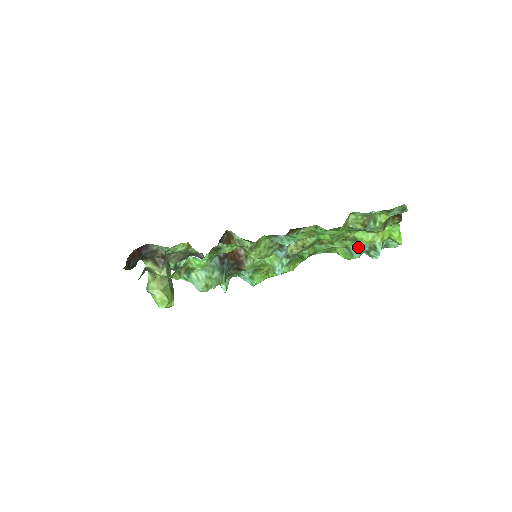
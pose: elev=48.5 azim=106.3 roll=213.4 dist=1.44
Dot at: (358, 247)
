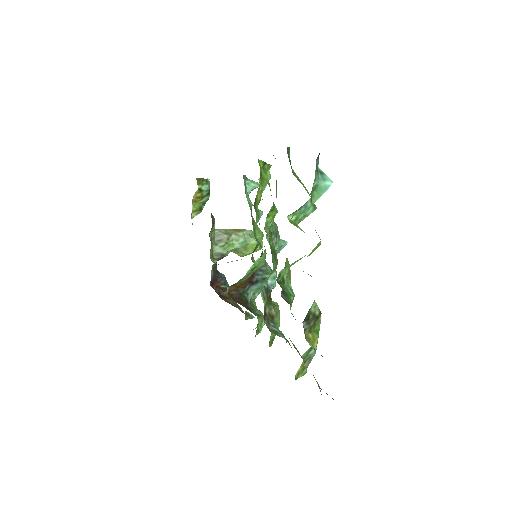
Dot at: occluded
